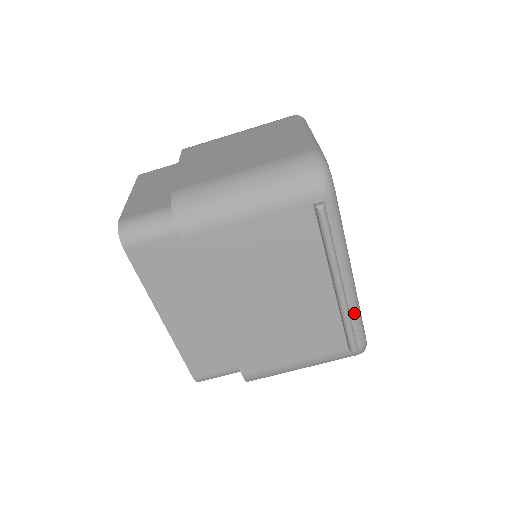
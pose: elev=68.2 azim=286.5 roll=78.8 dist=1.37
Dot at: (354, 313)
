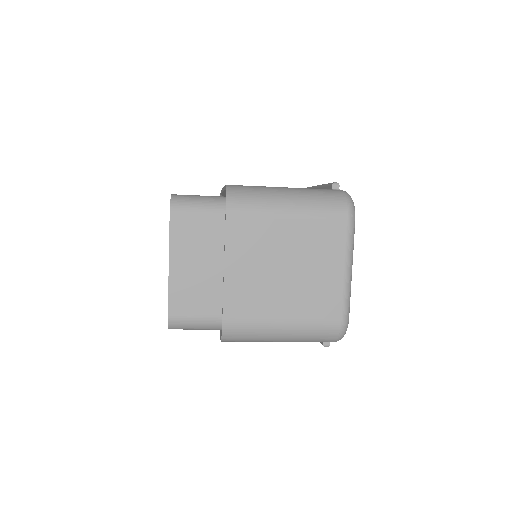
Dot at: occluded
